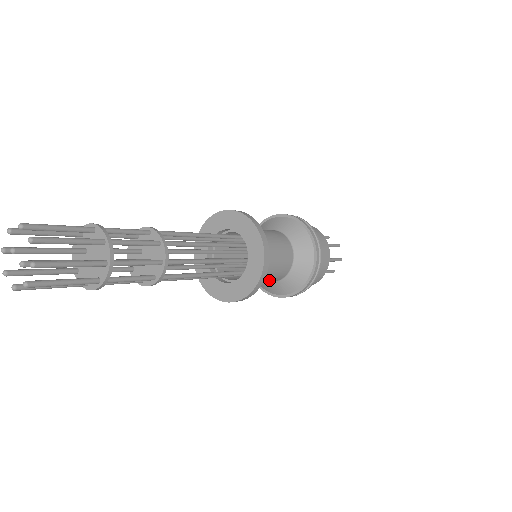
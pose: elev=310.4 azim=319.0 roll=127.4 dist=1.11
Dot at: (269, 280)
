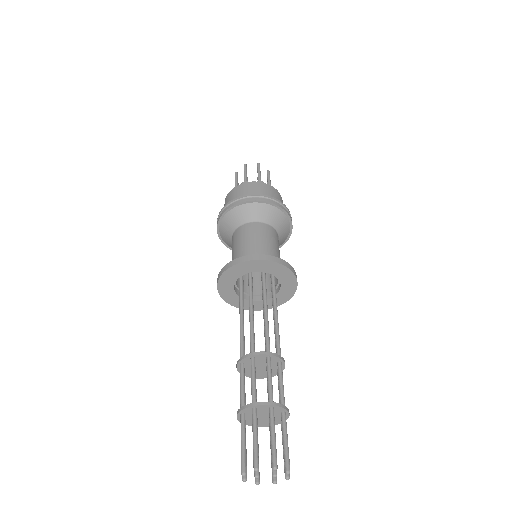
Dot at: occluded
